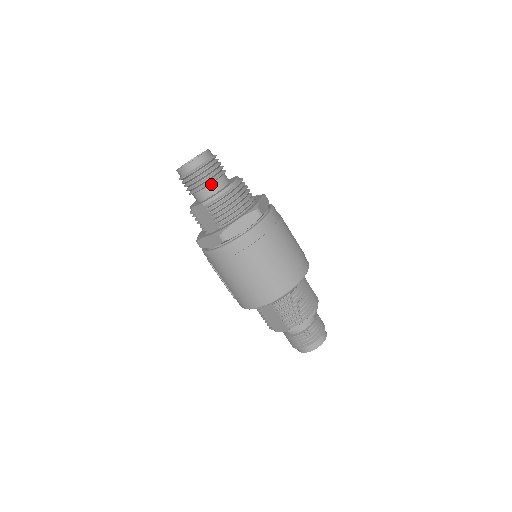
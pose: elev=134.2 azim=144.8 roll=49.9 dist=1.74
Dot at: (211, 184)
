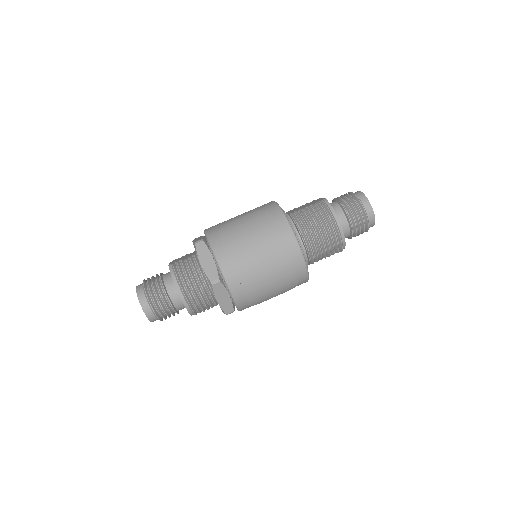
Dot at: (174, 305)
